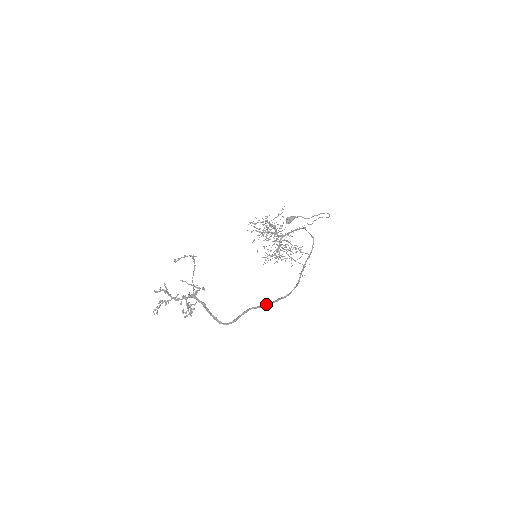
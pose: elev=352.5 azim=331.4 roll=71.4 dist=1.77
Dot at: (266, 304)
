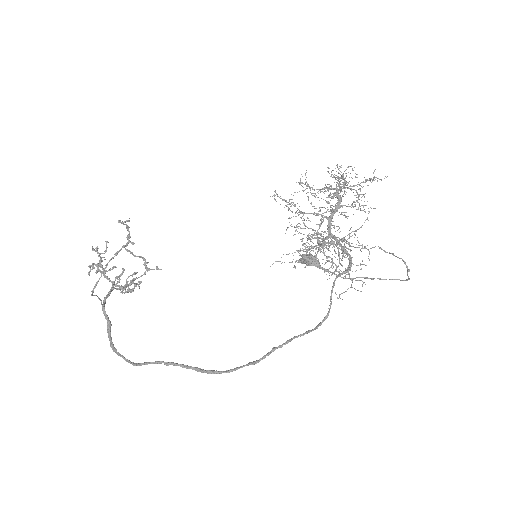
Dot at: (189, 367)
